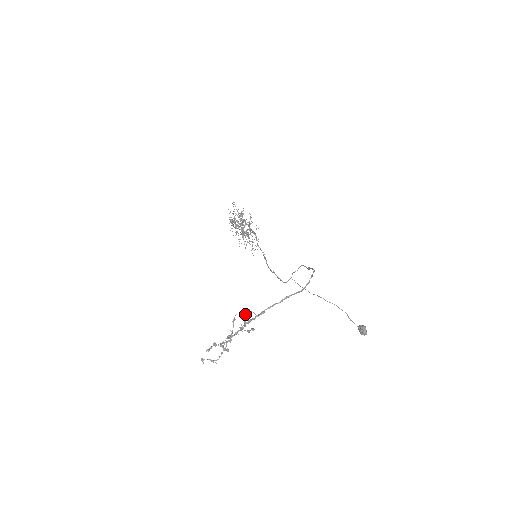
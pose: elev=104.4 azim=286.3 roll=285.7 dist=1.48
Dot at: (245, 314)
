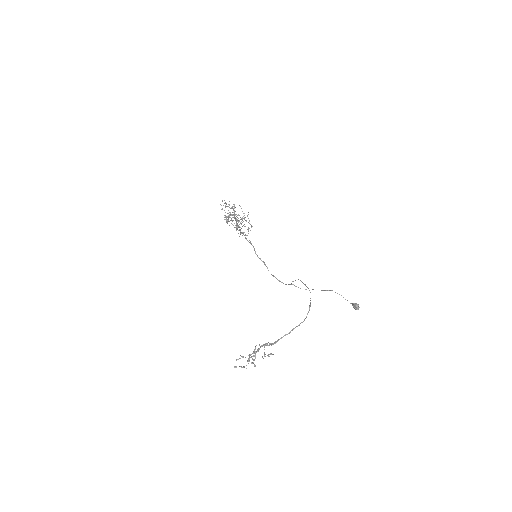
Dot at: (264, 349)
